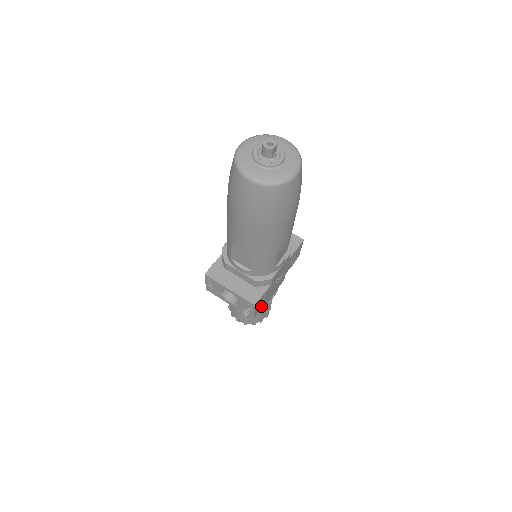
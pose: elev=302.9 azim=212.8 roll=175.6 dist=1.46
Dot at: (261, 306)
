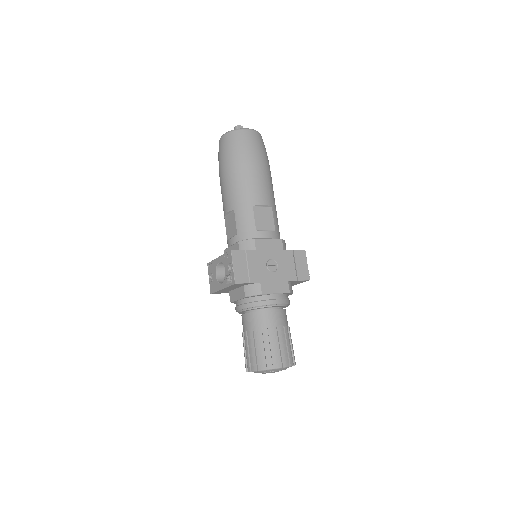
Dot at: (247, 279)
